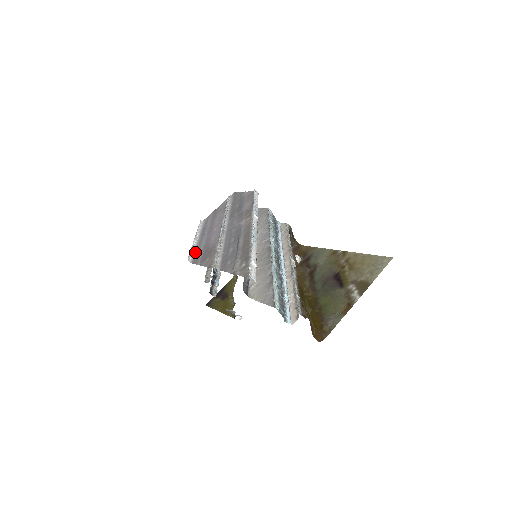
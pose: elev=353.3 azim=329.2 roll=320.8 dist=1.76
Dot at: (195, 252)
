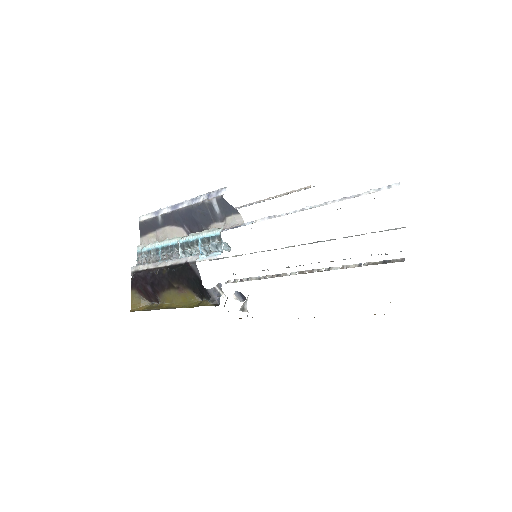
Dot at: occluded
